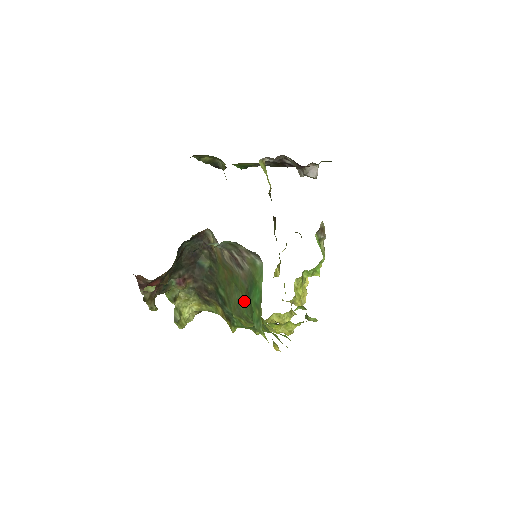
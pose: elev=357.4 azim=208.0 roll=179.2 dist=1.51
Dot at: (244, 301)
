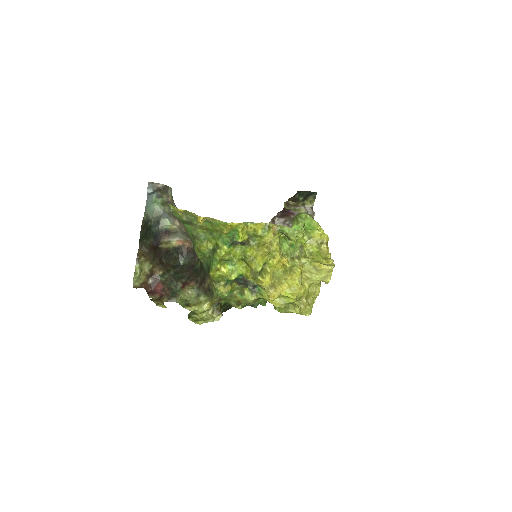
Dot at: occluded
